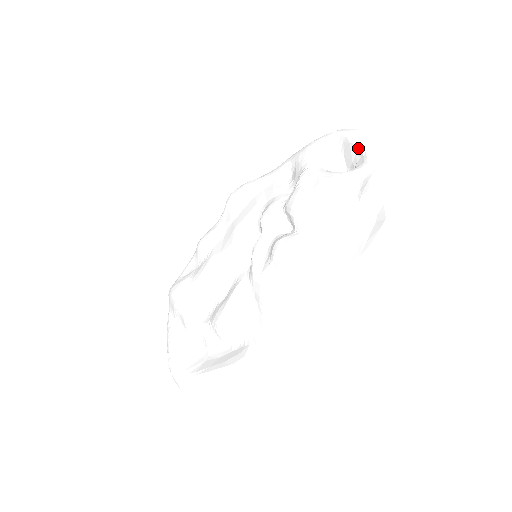
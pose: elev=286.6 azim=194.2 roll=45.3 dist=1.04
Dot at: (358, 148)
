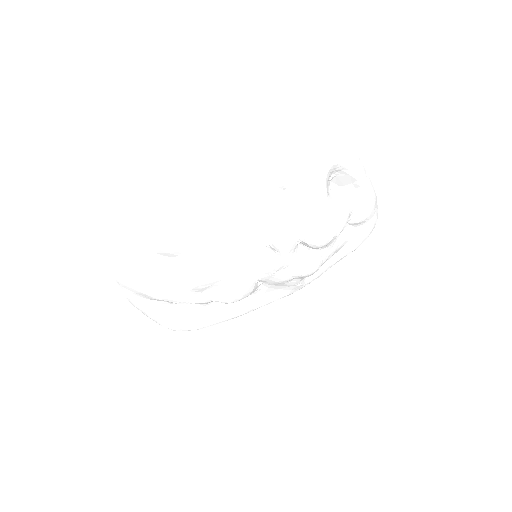
Dot at: (357, 183)
